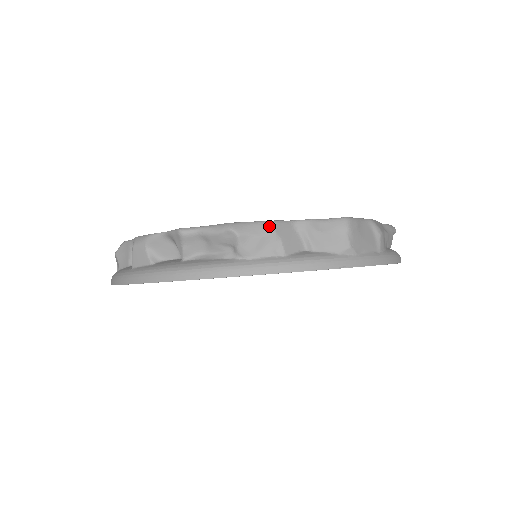
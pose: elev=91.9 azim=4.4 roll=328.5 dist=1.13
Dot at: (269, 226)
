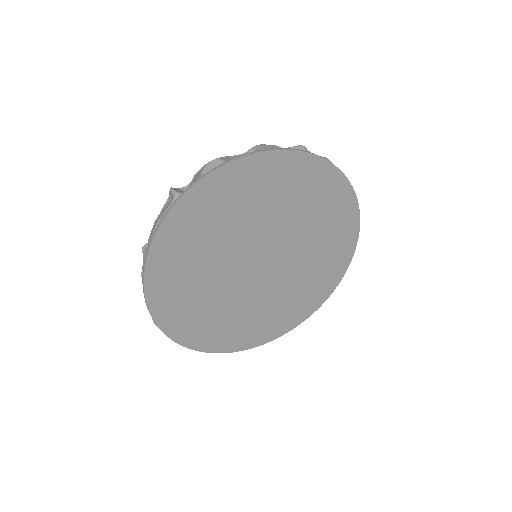
Dot at: occluded
